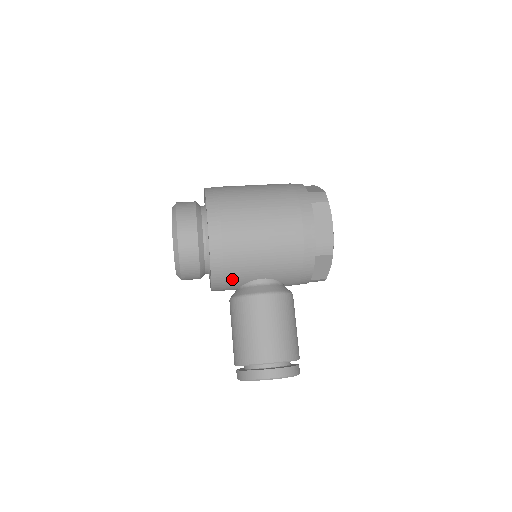
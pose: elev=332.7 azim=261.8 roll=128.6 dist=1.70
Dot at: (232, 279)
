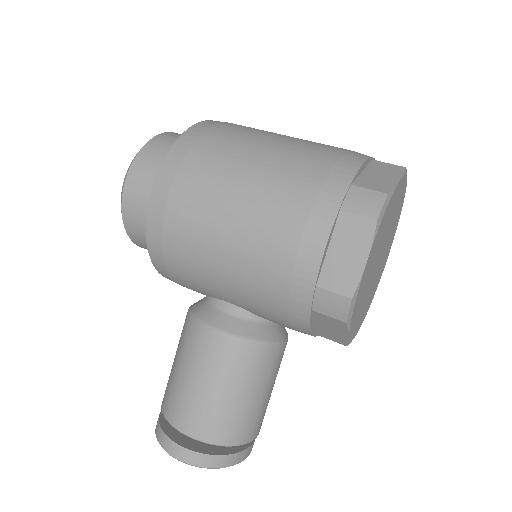
Dot at: (185, 283)
